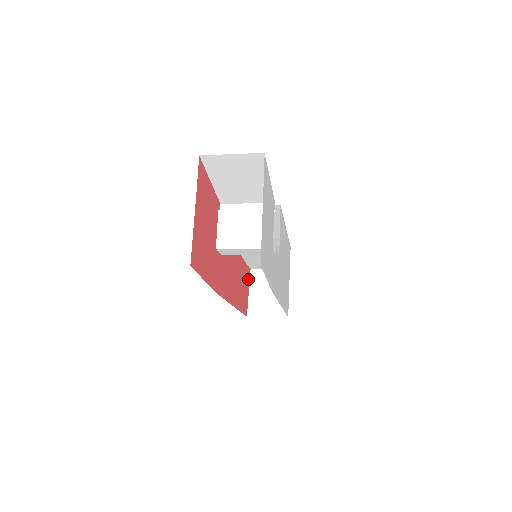
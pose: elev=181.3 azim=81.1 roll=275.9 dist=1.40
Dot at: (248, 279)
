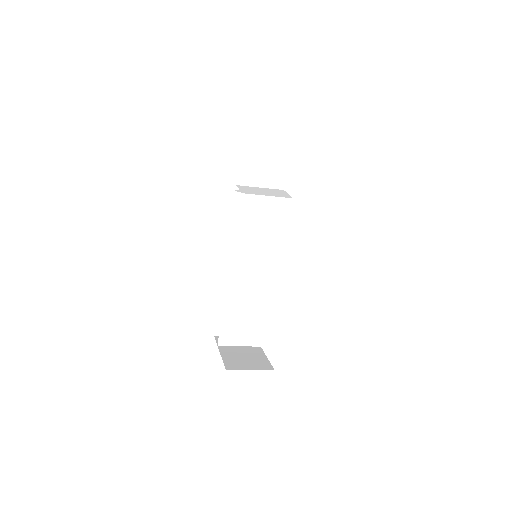
Dot at: occluded
